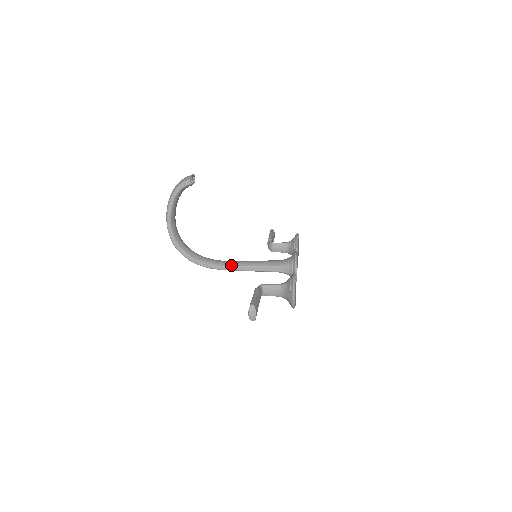
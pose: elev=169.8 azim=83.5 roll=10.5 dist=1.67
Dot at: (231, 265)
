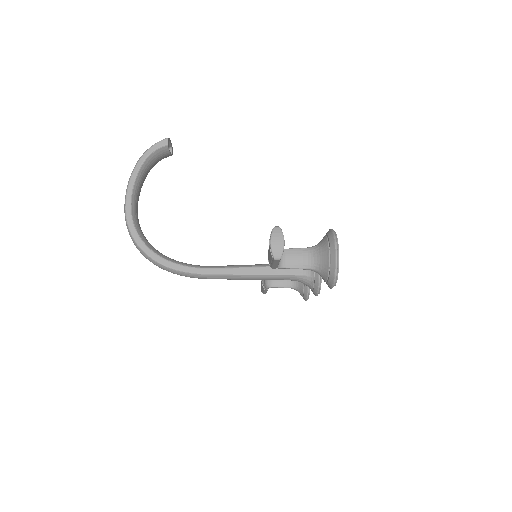
Dot at: (218, 267)
